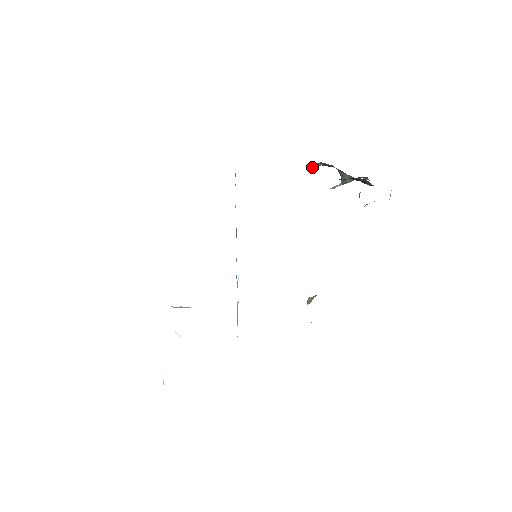
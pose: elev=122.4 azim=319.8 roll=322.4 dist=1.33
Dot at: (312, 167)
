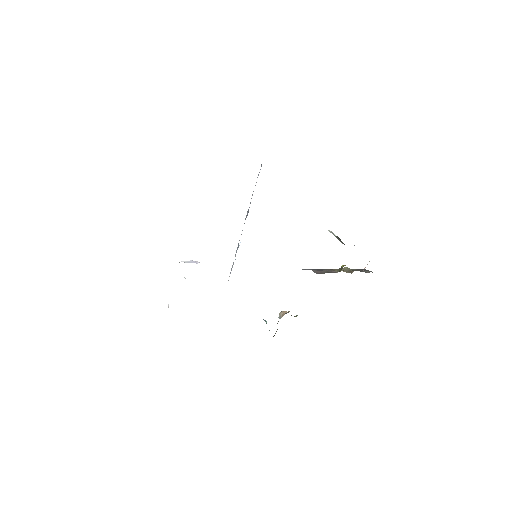
Dot at: occluded
